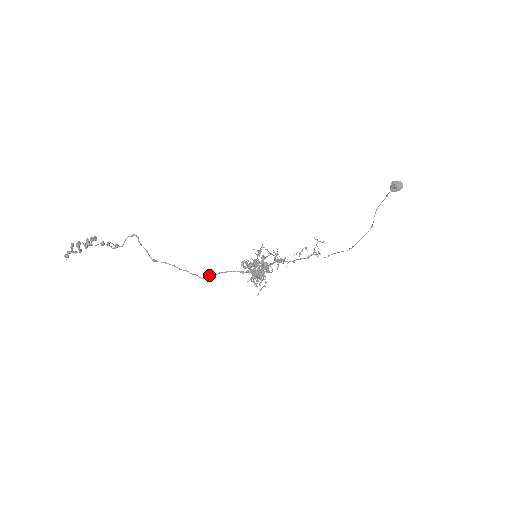
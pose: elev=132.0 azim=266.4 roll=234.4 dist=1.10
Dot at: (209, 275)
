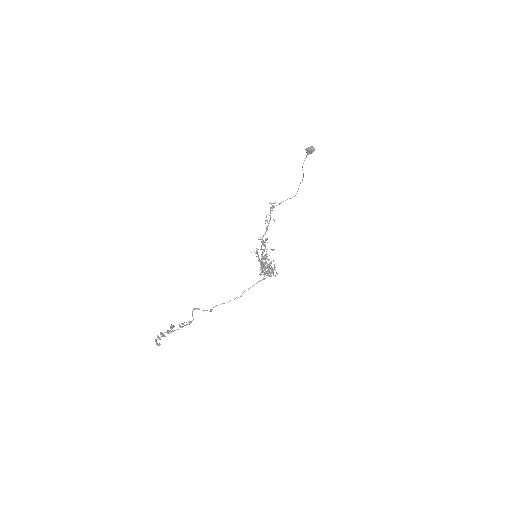
Dot at: occluded
